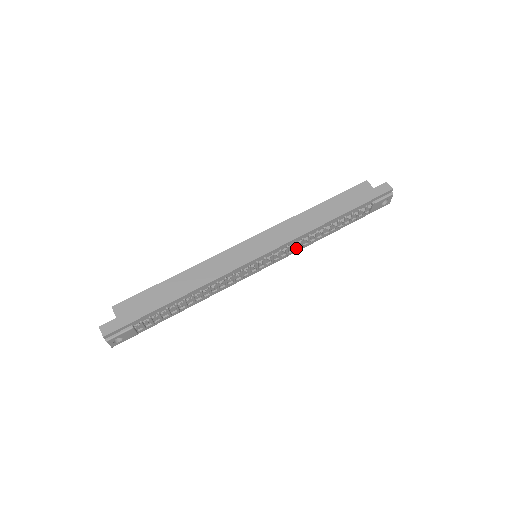
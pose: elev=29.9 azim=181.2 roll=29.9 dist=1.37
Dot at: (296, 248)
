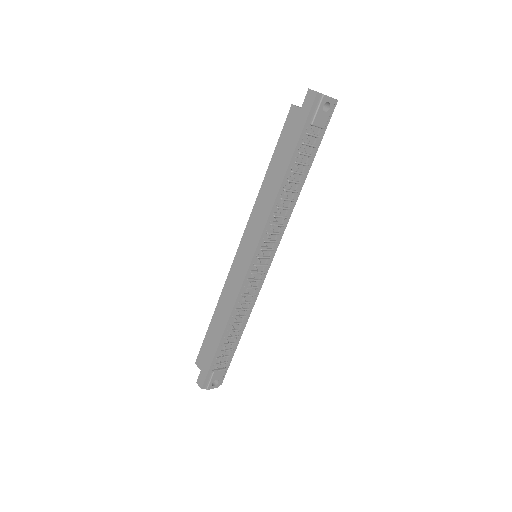
Dot at: (281, 223)
